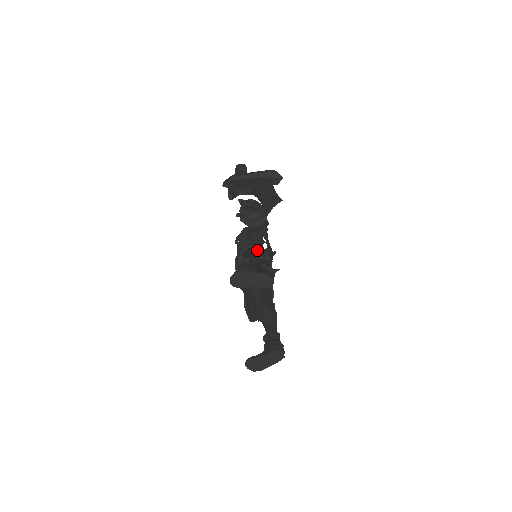
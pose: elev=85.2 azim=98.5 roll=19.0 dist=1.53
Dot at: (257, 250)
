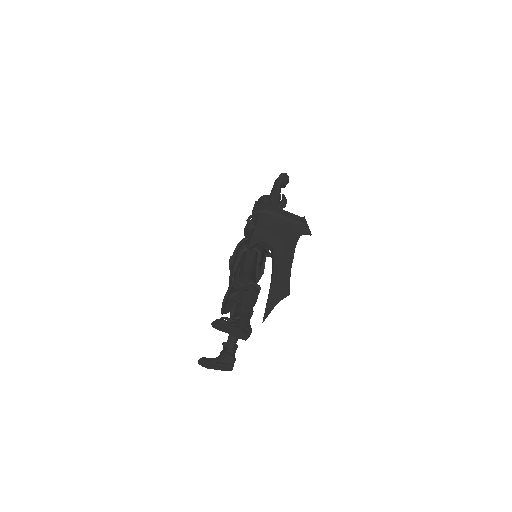
Dot at: (259, 255)
